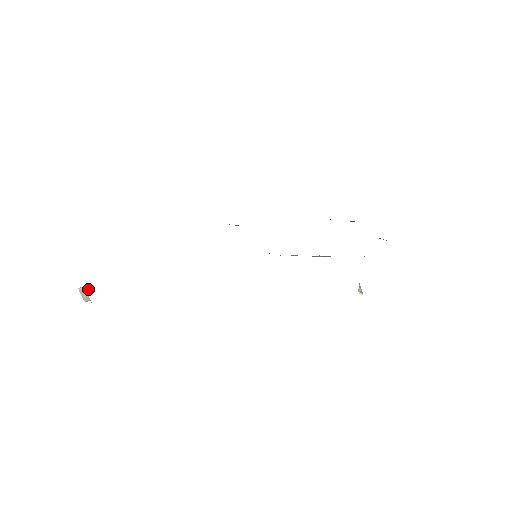
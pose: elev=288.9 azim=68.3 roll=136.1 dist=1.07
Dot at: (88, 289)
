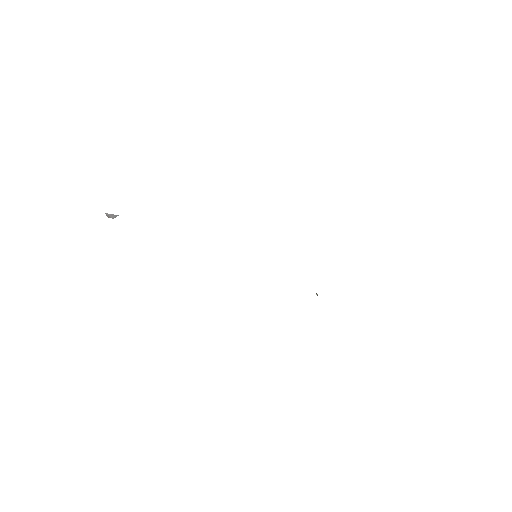
Dot at: (113, 216)
